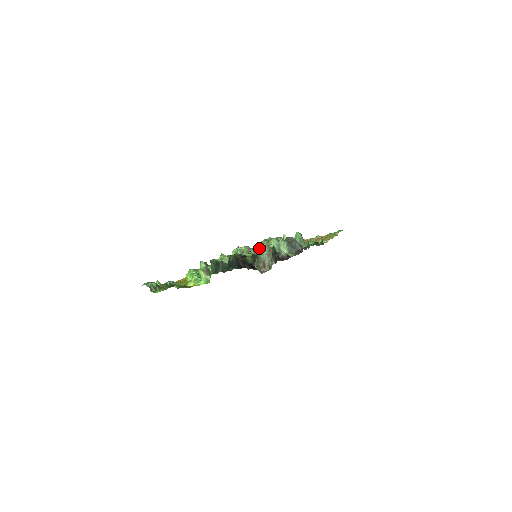
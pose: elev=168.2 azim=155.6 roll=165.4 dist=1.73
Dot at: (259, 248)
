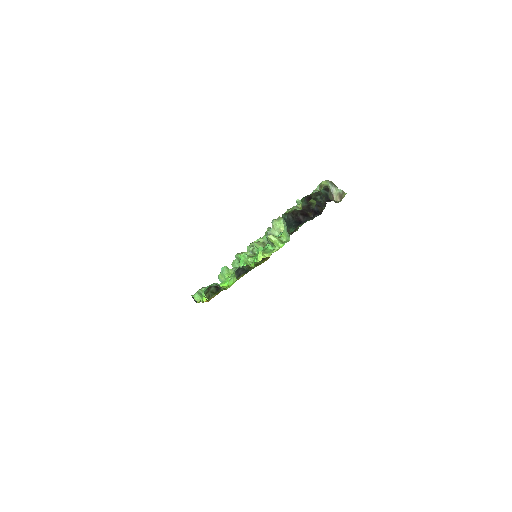
Dot at: (323, 182)
